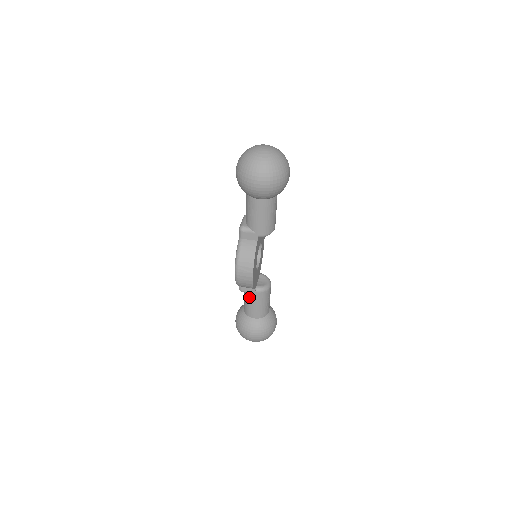
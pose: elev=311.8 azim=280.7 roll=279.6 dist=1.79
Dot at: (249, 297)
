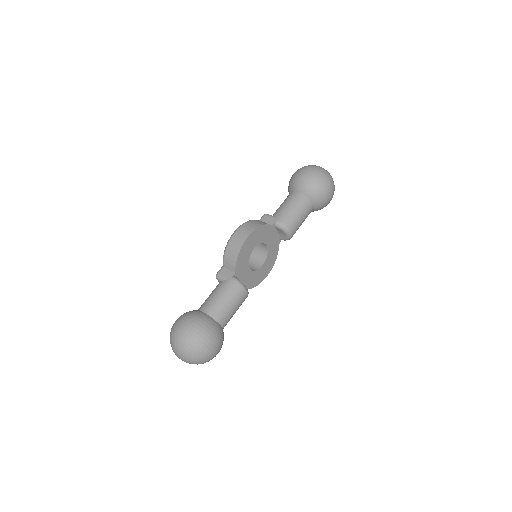
Dot at: (220, 285)
